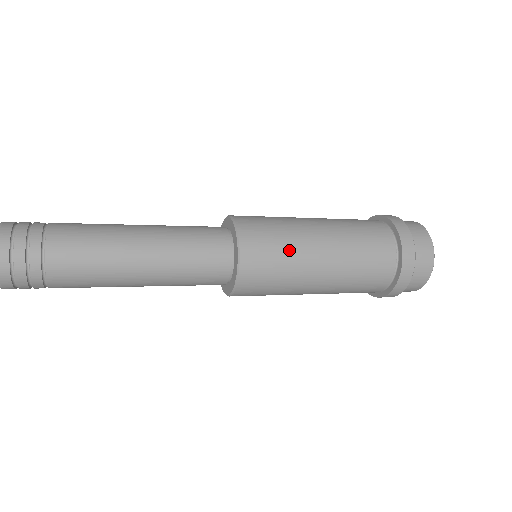
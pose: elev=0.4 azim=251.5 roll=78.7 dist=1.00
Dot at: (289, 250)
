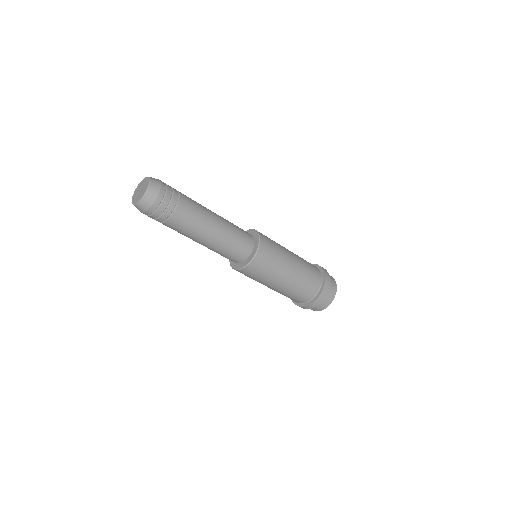
Dot at: occluded
